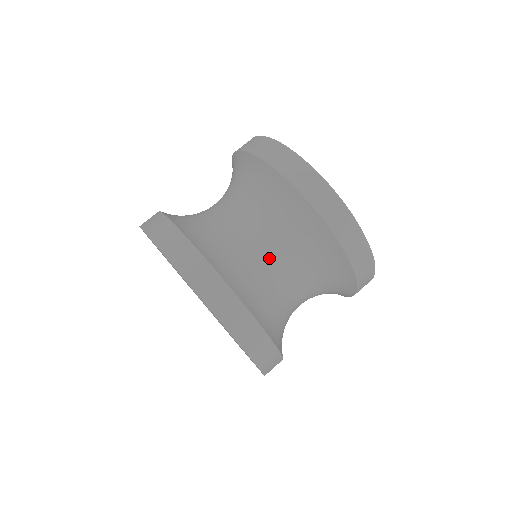
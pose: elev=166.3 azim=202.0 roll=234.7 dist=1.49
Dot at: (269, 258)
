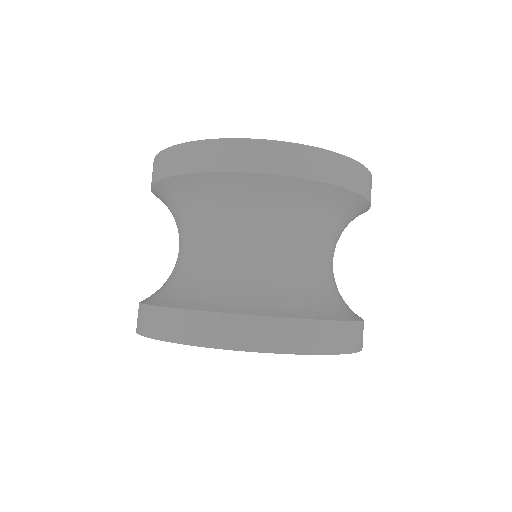
Dot at: (187, 250)
